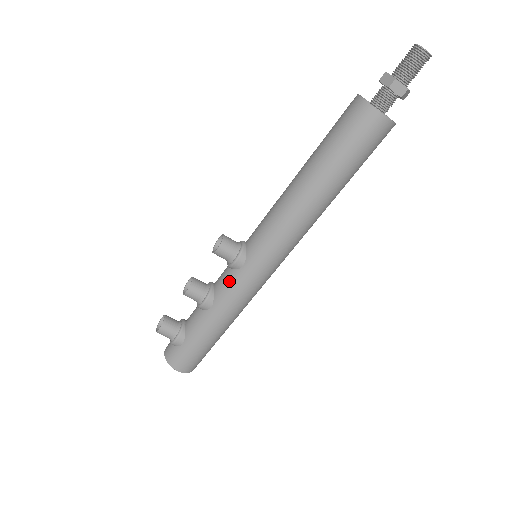
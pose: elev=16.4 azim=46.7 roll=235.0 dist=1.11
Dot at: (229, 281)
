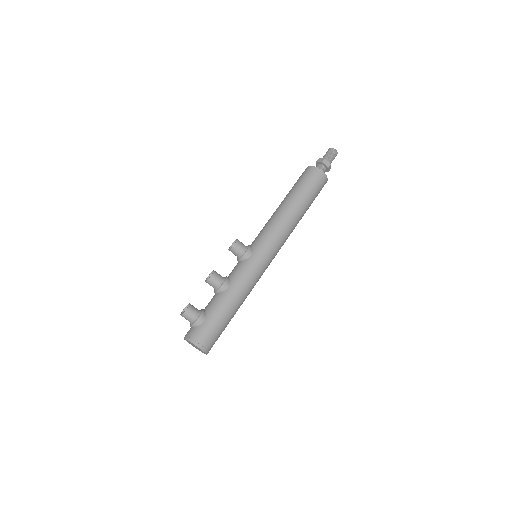
Dot at: (241, 267)
